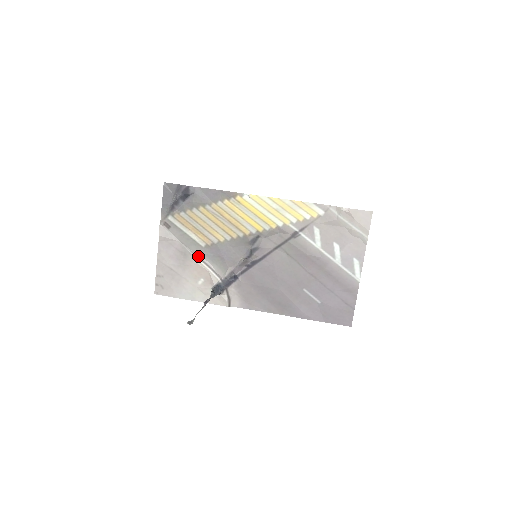
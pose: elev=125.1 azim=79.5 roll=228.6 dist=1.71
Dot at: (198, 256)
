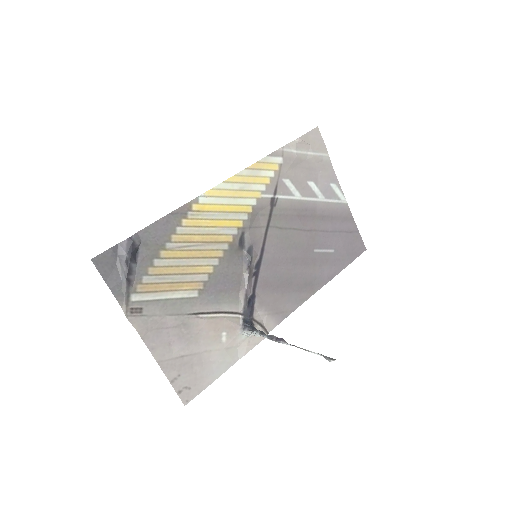
Dot at: (199, 312)
